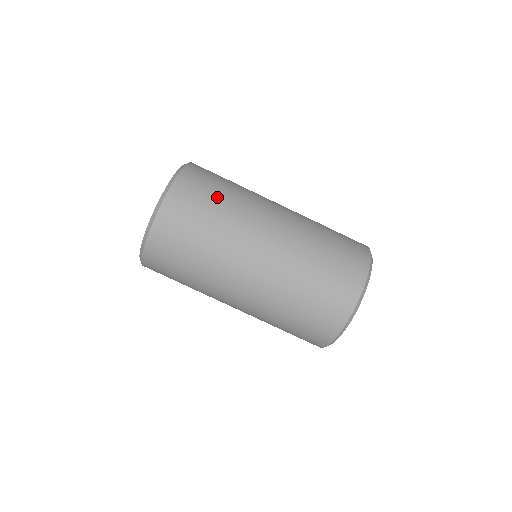
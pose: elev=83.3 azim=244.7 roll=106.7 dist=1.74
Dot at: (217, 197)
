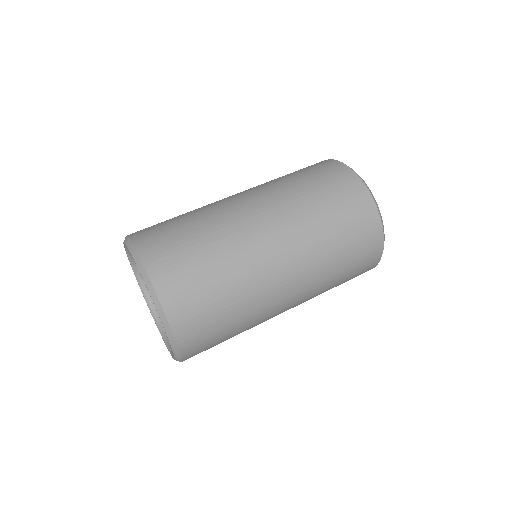
Dot at: occluded
